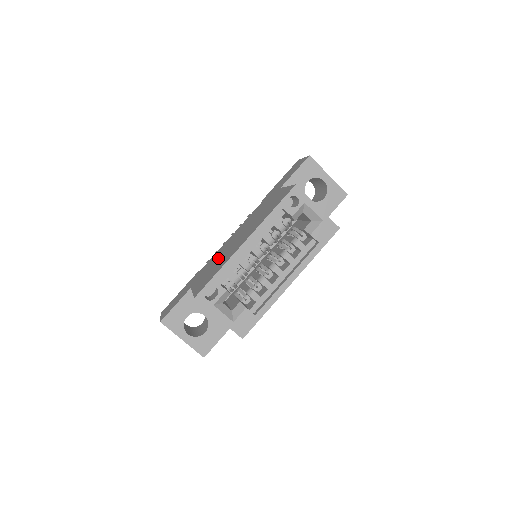
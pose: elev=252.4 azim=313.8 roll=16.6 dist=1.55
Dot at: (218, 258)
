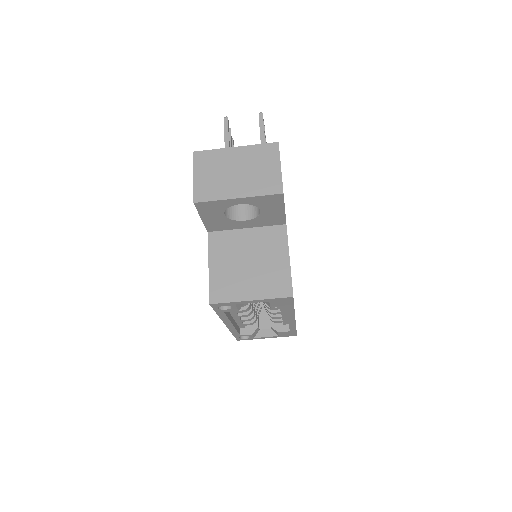
Dot at: occluded
